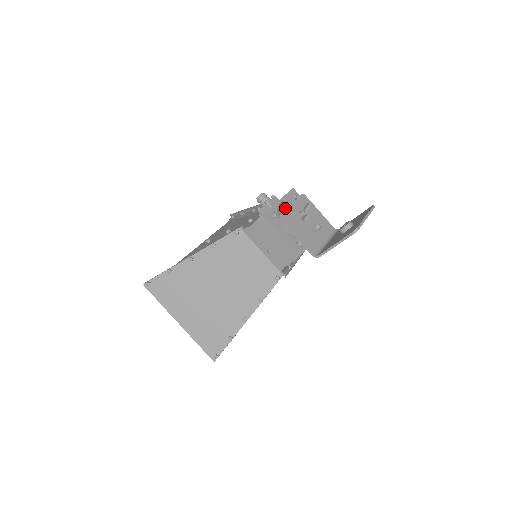
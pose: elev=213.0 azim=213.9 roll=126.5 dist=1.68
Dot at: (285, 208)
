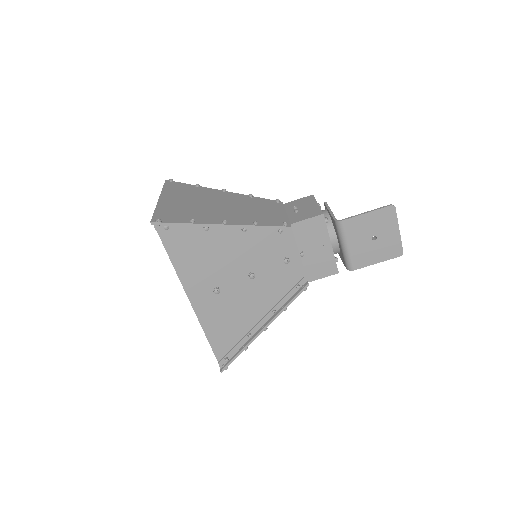
Dot at: occluded
